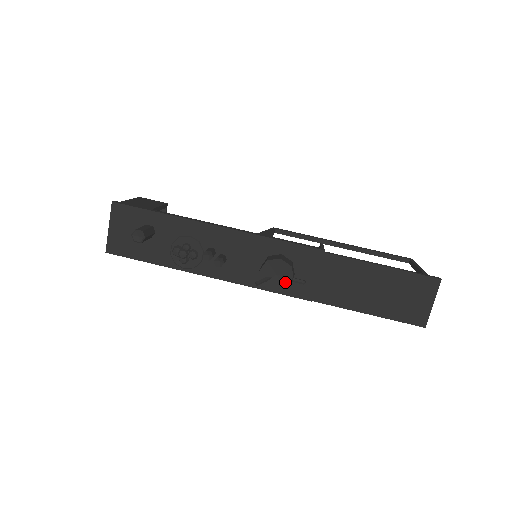
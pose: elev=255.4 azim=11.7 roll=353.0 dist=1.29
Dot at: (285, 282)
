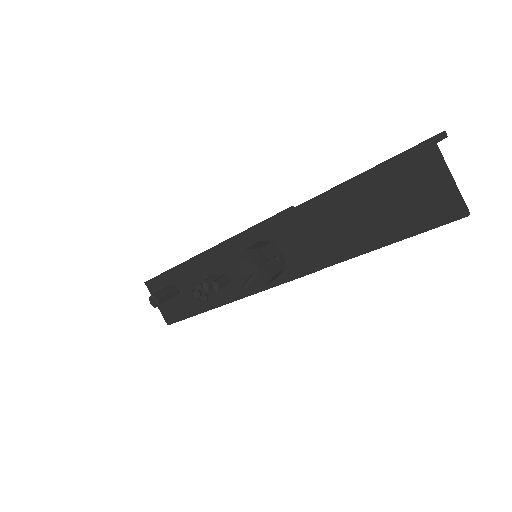
Dot at: (267, 269)
